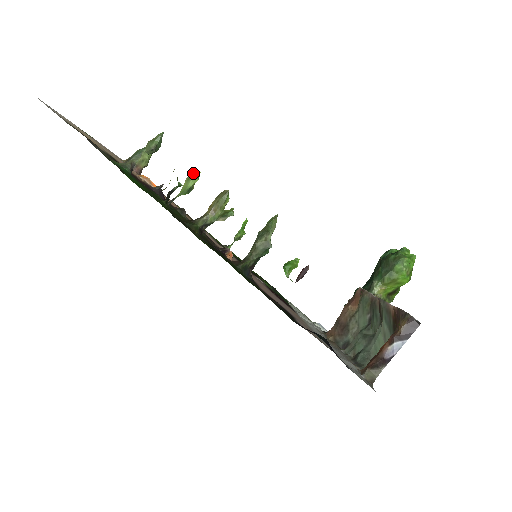
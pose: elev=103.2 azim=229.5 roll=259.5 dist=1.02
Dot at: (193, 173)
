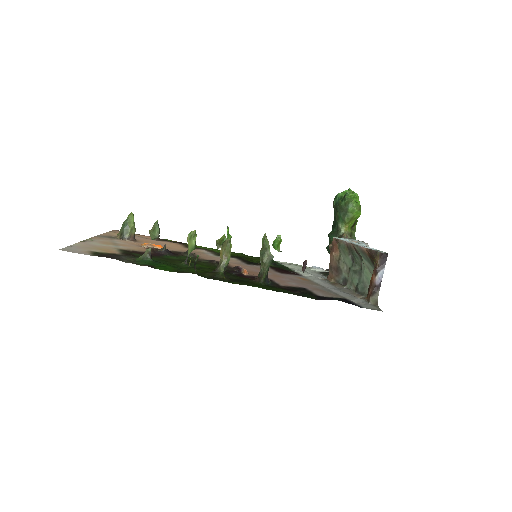
Dot at: (191, 234)
